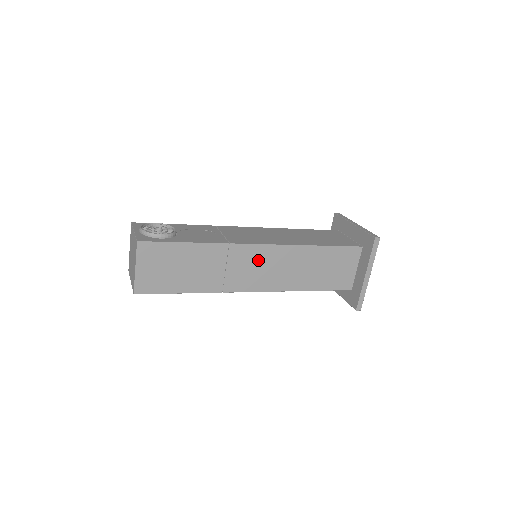
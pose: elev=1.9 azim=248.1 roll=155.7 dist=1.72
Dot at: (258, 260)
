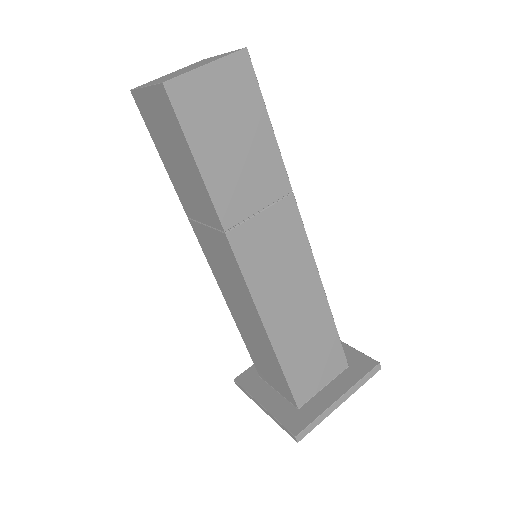
Dot at: occluded
